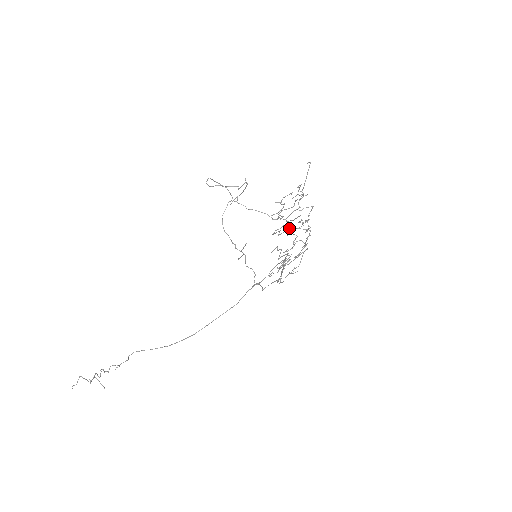
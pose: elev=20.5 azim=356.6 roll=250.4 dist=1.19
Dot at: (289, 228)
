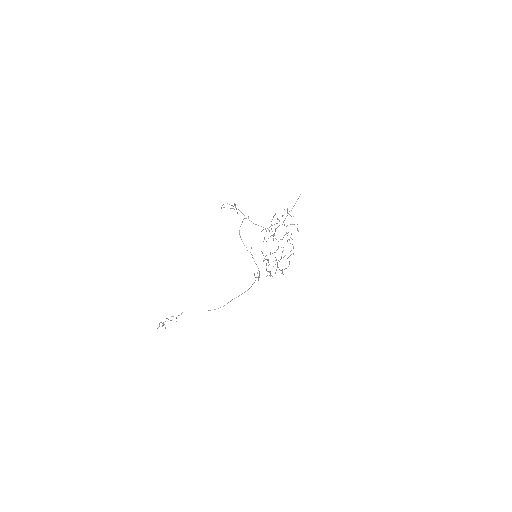
Dot at: (264, 237)
